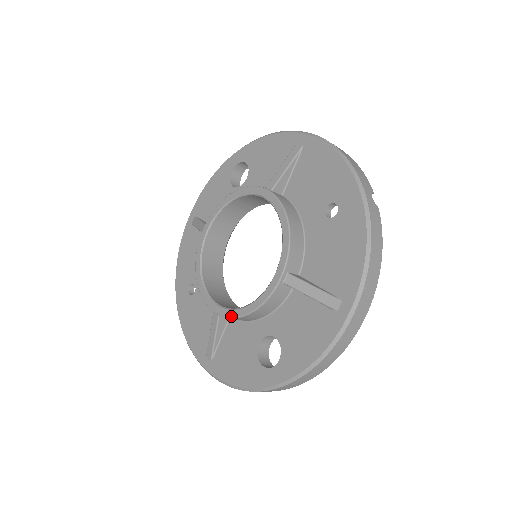
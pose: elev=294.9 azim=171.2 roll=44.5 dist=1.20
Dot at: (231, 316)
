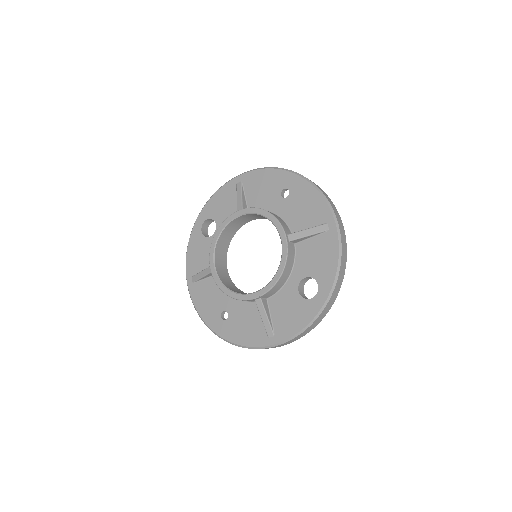
Dot at: (271, 287)
